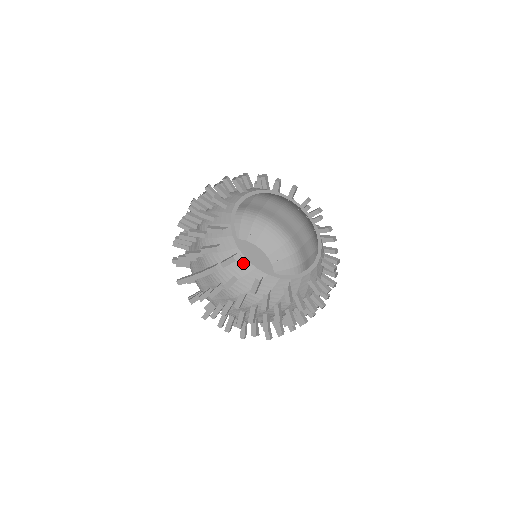
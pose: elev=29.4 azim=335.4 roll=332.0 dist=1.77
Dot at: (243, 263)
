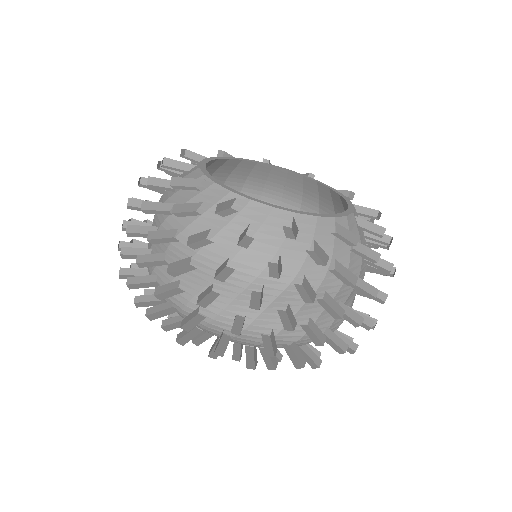
Dot at: (210, 190)
